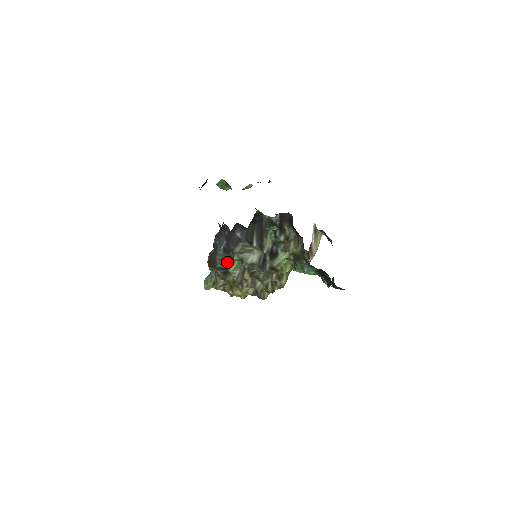
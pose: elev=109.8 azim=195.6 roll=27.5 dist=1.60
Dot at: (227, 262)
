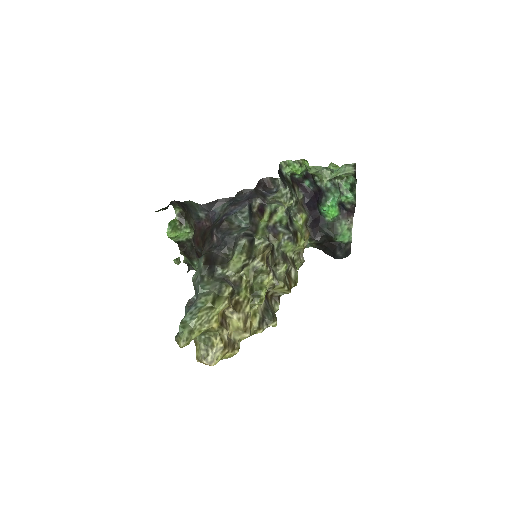
Dot at: (251, 228)
